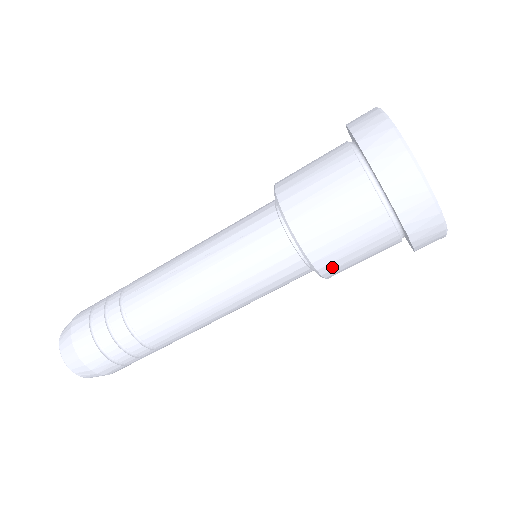
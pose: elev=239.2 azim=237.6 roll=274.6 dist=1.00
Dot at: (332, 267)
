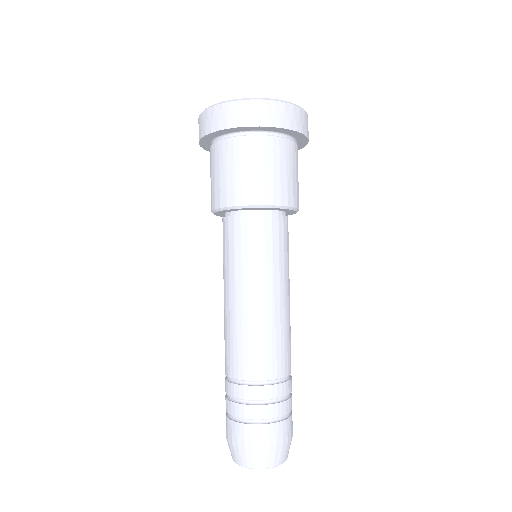
Dot at: (259, 194)
